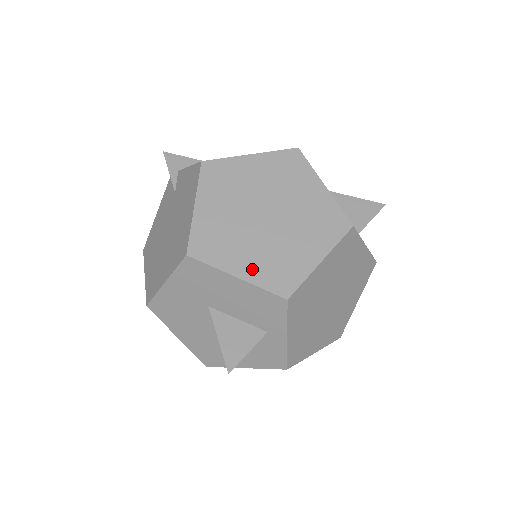
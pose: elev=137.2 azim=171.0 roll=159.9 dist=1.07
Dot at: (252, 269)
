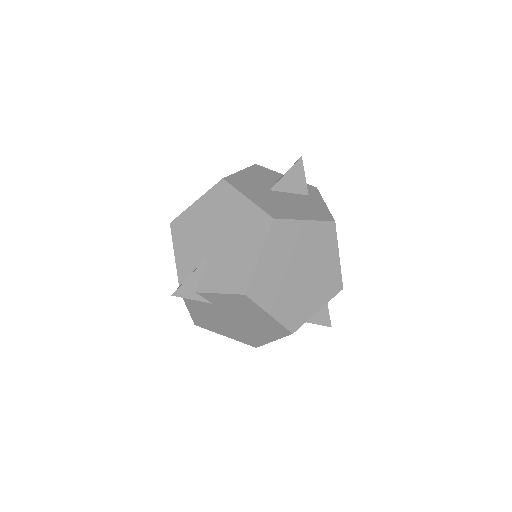
Dot at: (320, 299)
